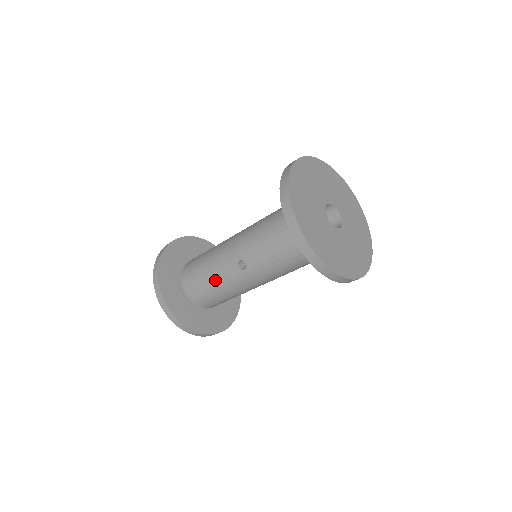
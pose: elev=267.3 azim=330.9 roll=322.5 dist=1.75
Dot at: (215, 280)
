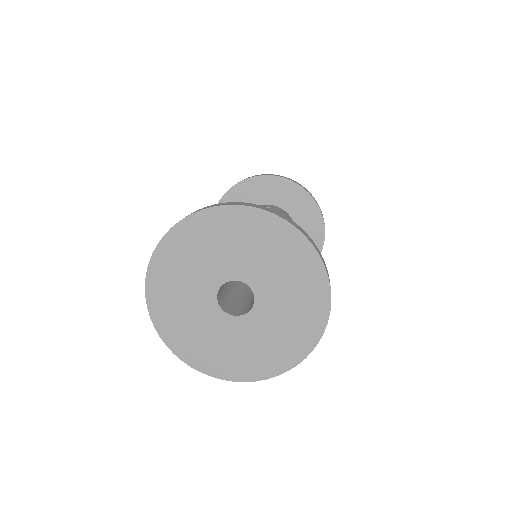
Dot at: occluded
